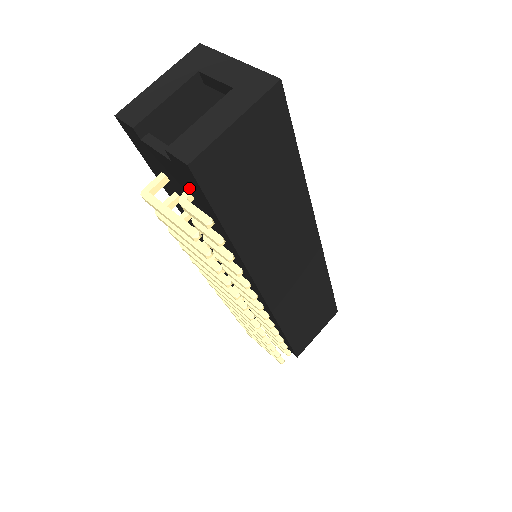
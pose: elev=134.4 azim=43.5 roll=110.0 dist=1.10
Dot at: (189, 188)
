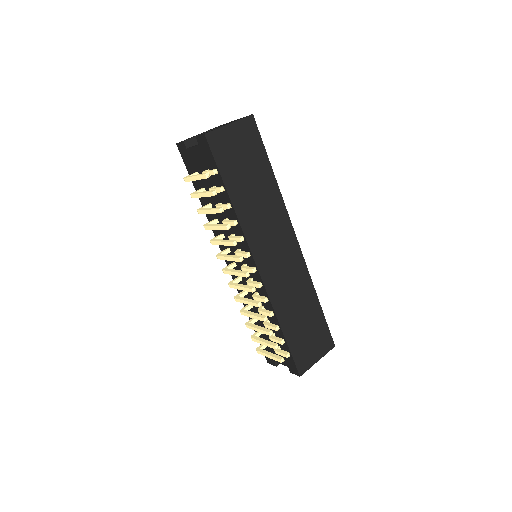
Dot at: (207, 163)
